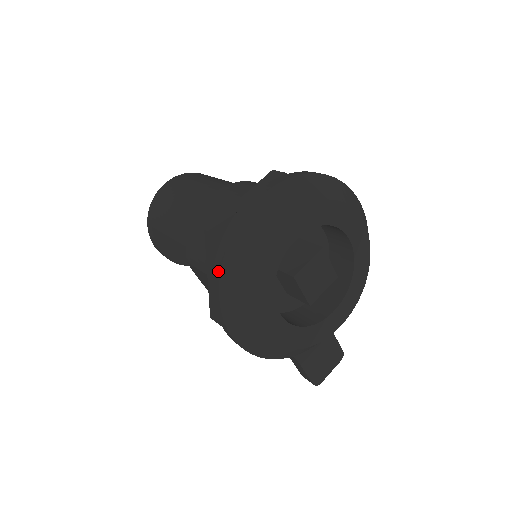
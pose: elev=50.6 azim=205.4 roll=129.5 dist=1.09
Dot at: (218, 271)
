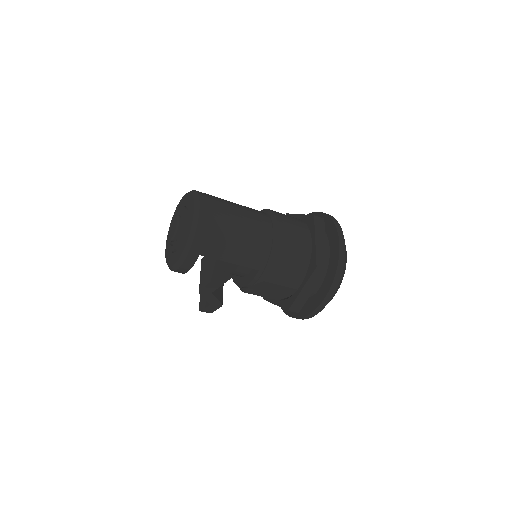
Dot at: (334, 290)
